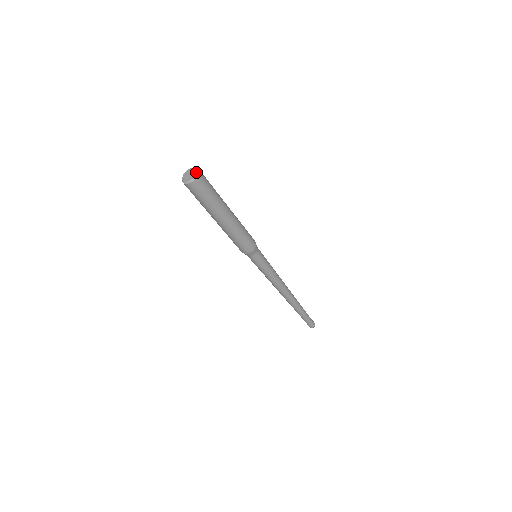
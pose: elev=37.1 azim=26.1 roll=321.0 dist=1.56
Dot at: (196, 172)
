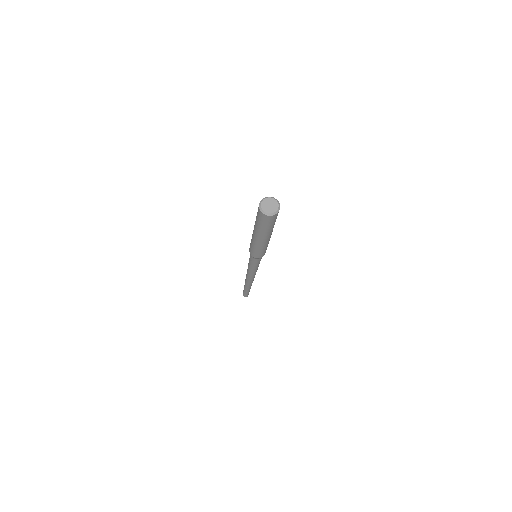
Dot at: (277, 203)
